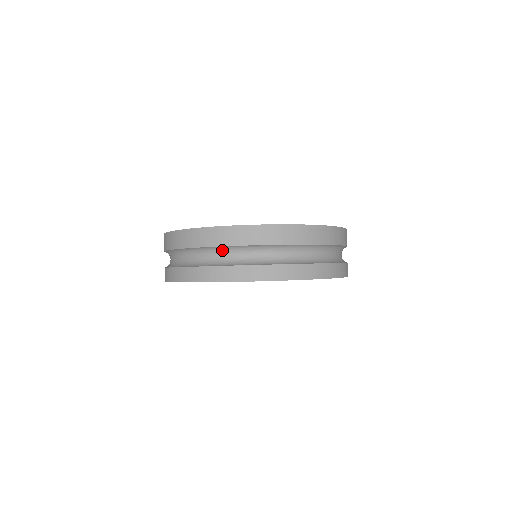
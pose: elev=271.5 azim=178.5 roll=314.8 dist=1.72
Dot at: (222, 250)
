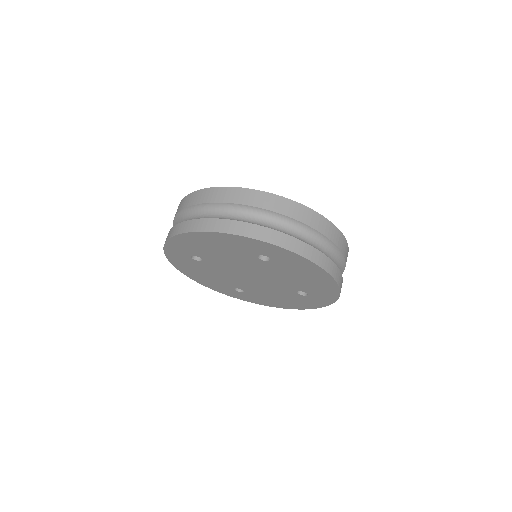
Dot at: (205, 208)
